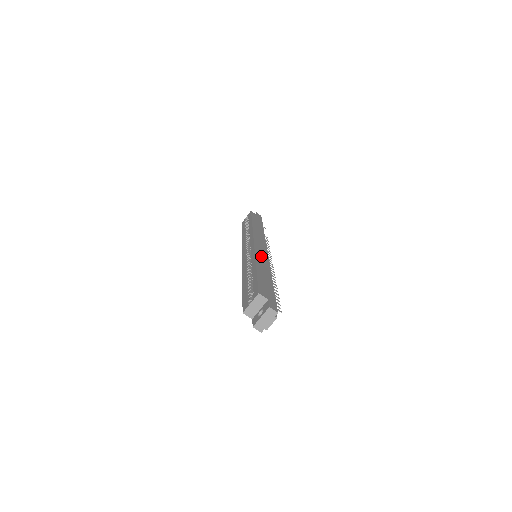
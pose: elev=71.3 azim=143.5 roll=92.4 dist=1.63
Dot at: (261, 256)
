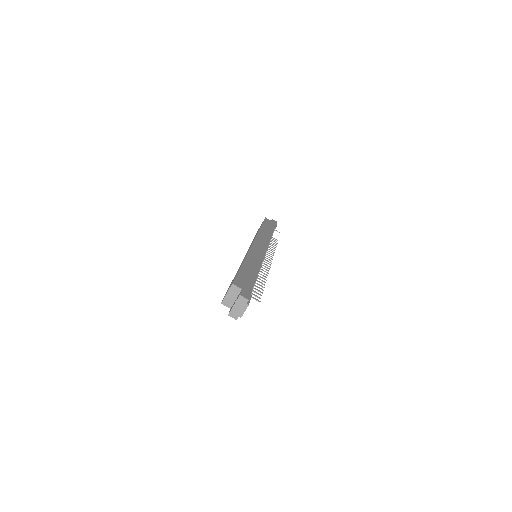
Dot at: (255, 254)
